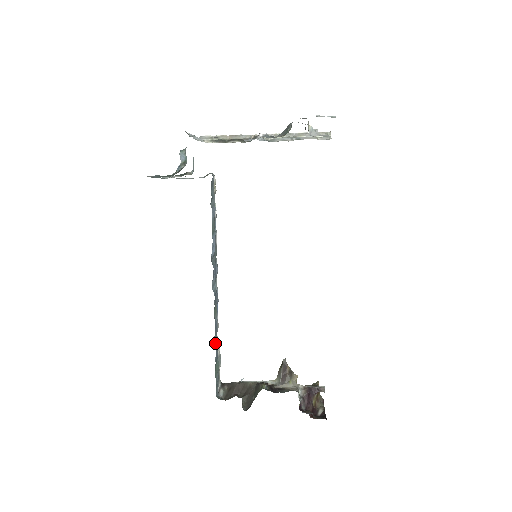
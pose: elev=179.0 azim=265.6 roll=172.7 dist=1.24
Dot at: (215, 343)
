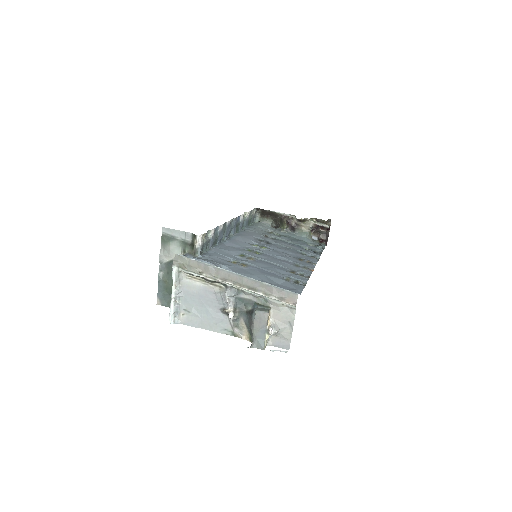
Dot at: (244, 225)
